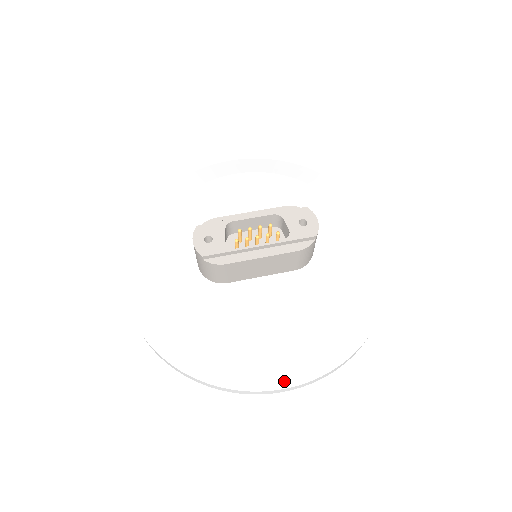
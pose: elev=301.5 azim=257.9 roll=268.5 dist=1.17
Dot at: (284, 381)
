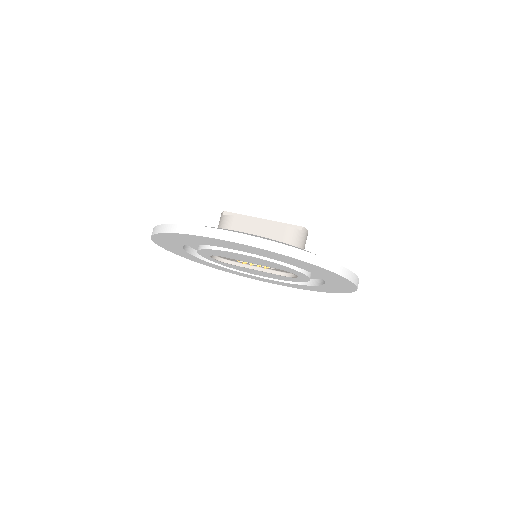
Dot at: (234, 231)
